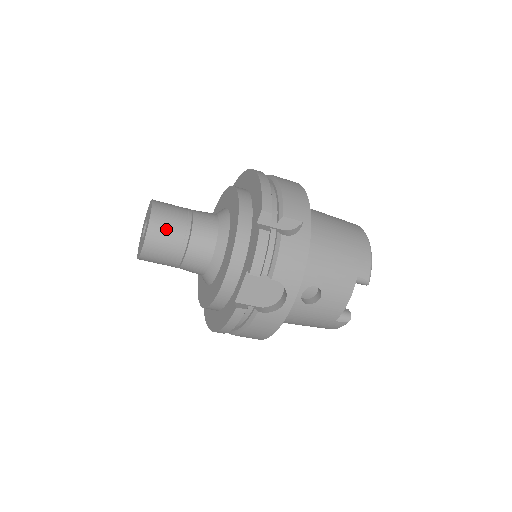
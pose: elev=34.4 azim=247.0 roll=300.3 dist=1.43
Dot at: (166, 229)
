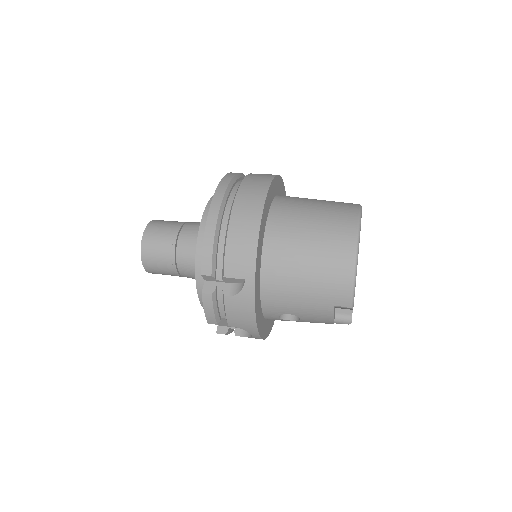
Dot at: (156, 262)
